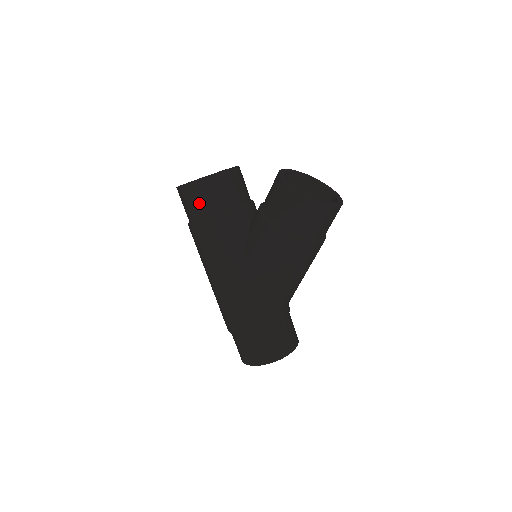
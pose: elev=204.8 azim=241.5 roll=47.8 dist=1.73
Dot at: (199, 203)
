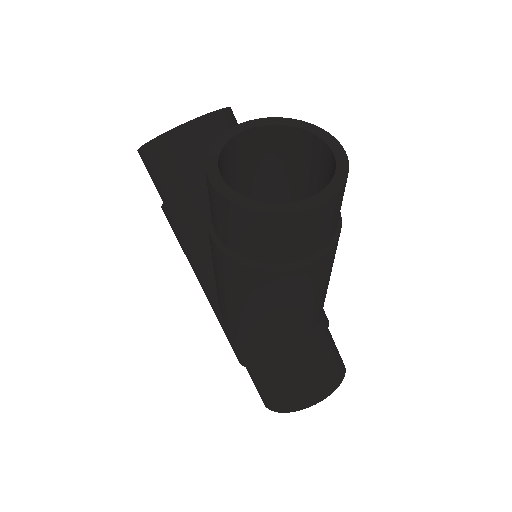
Dot at: (153, 179)
